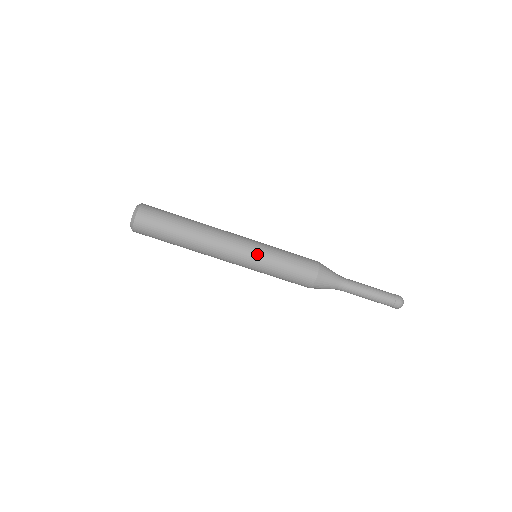
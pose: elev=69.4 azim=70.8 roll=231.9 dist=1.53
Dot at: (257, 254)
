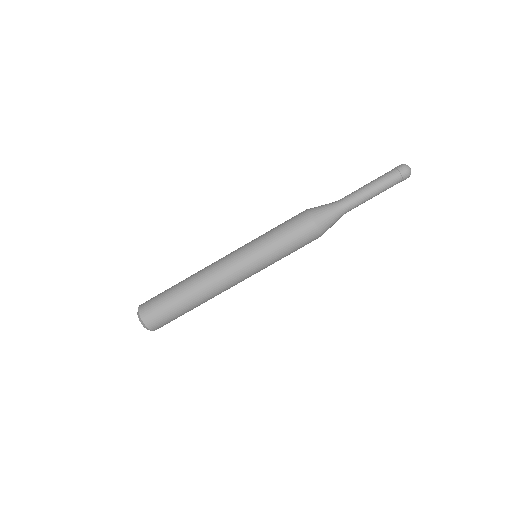
Dot at: (252, 255)
